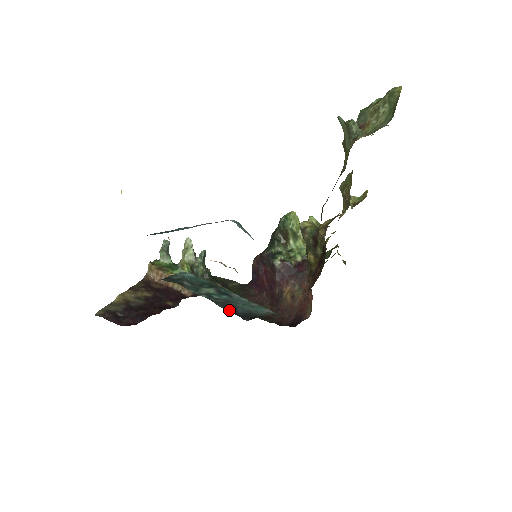
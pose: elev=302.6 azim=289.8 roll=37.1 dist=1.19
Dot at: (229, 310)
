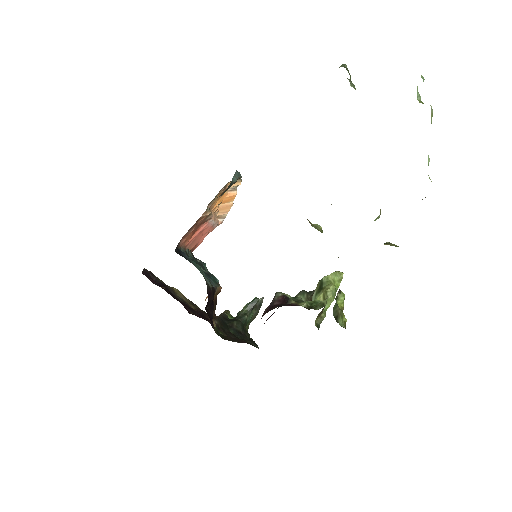
Dot at: occluded
